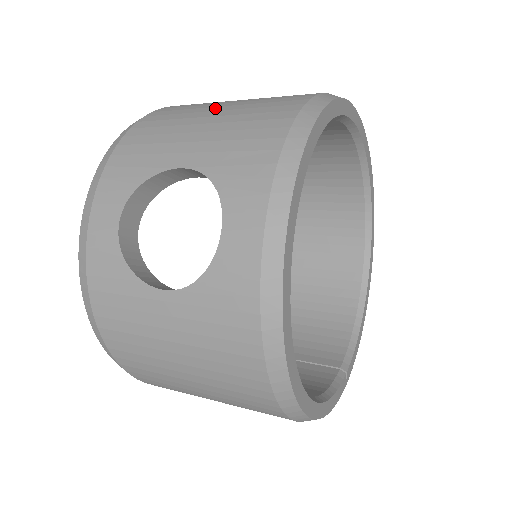
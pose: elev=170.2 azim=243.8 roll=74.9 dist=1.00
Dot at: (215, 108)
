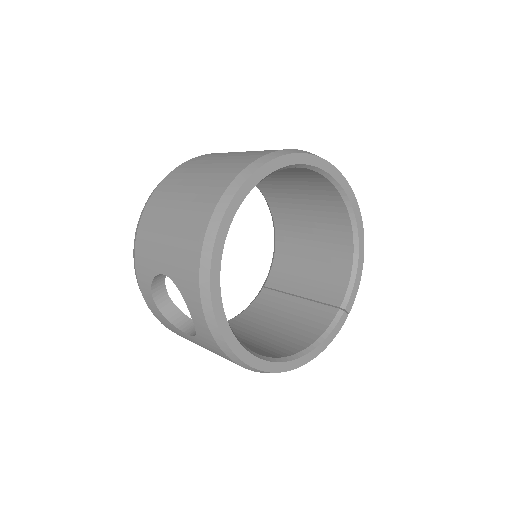
Dot at: (172, 212)
